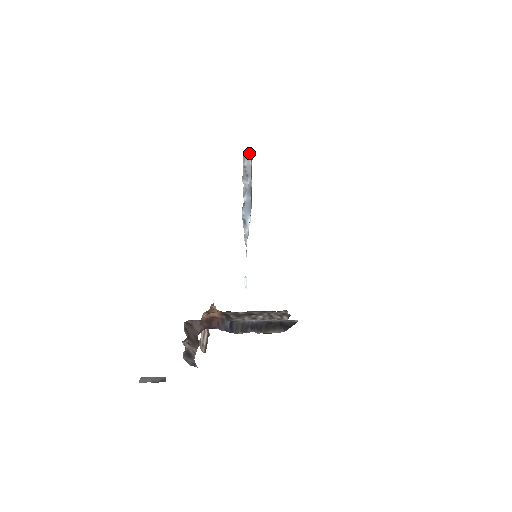
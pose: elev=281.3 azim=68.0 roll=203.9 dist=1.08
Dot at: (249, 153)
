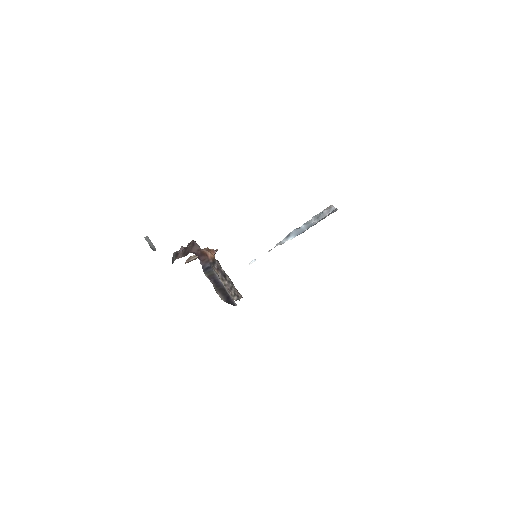
Dot at: (333, 209)
